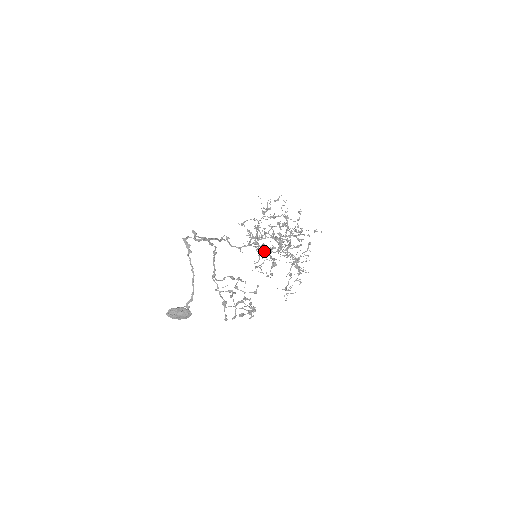
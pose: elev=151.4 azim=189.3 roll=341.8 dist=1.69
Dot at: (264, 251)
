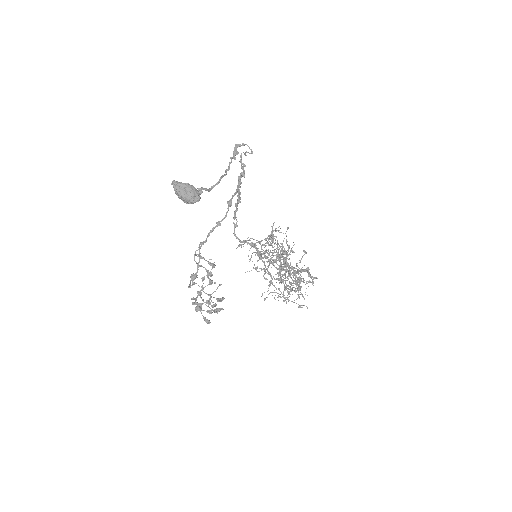
Dot at: occluded
